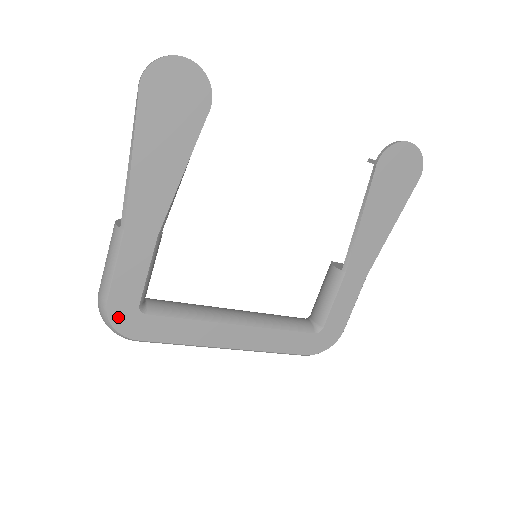
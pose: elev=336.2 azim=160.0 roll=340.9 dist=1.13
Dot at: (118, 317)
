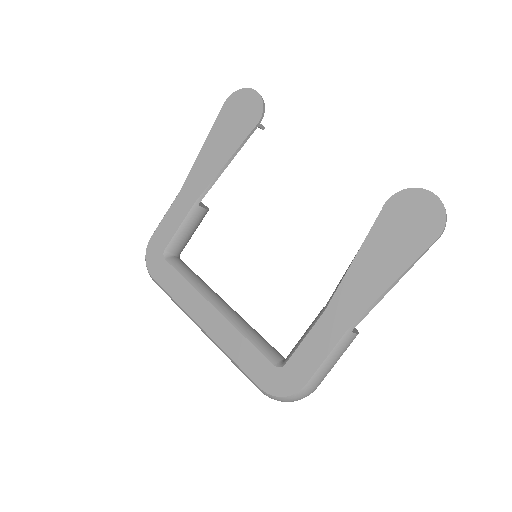
Dot at: (151, 252)
